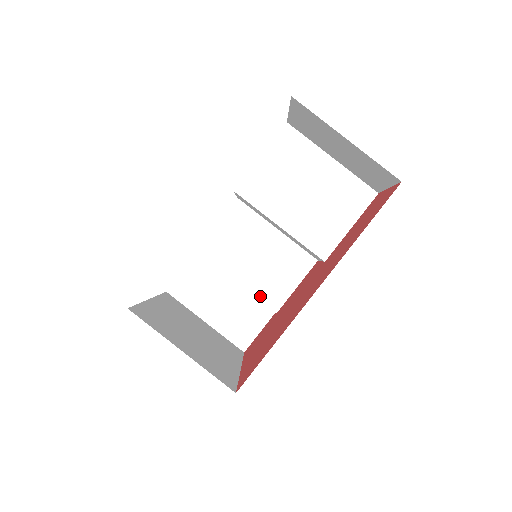
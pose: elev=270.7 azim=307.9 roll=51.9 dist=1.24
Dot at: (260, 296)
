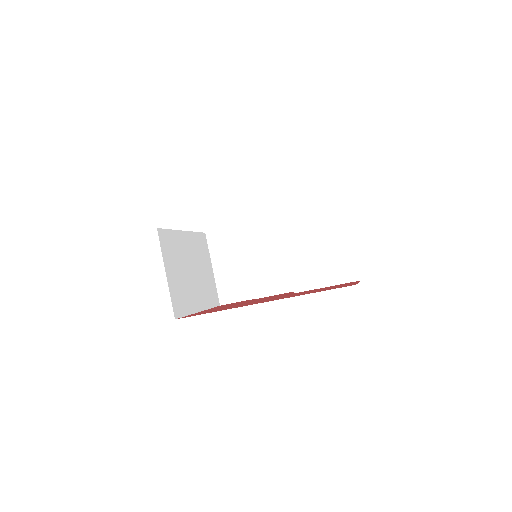
Dot at: (253, 281)
